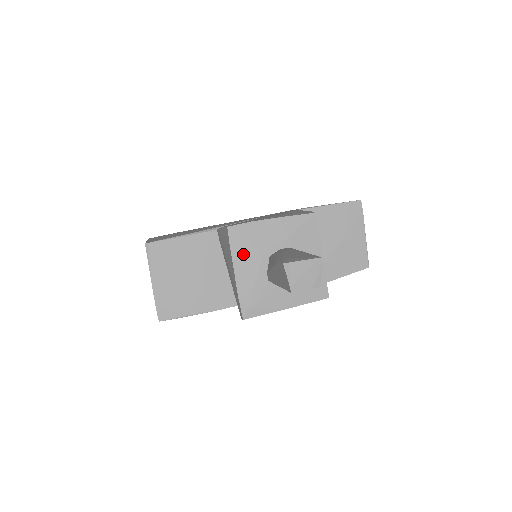
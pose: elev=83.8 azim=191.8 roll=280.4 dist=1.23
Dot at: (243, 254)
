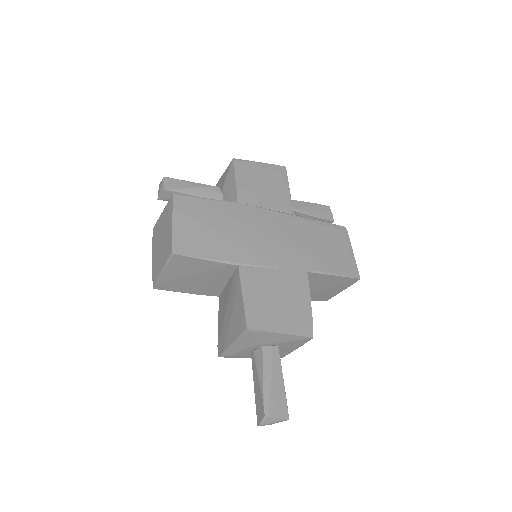
Dot at: (246, 341)
